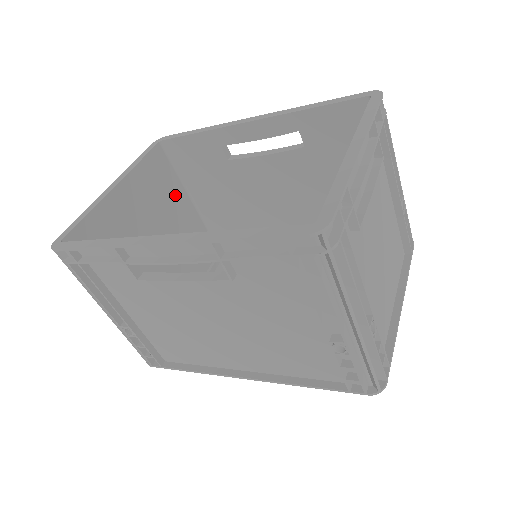
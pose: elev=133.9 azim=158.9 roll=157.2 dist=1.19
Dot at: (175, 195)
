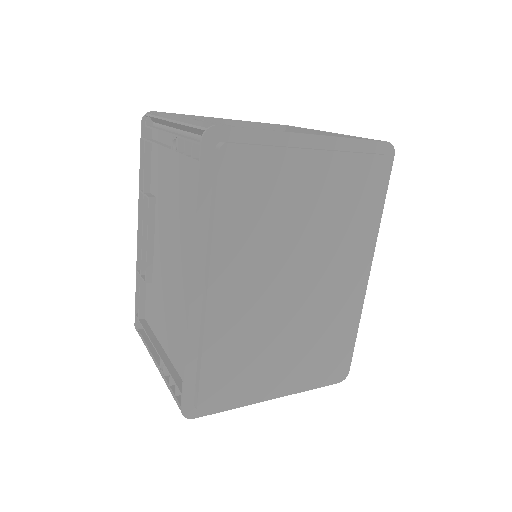
Dot at: occluded
